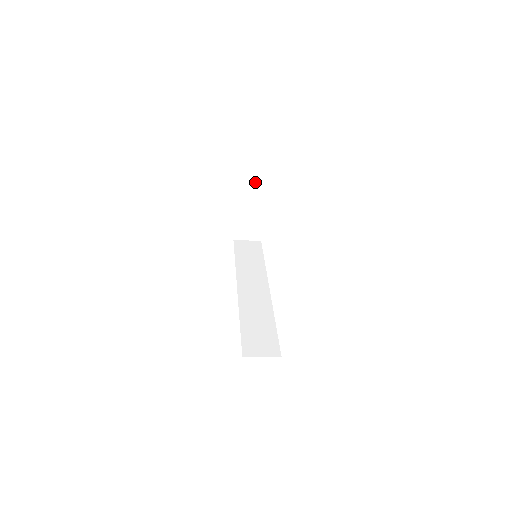
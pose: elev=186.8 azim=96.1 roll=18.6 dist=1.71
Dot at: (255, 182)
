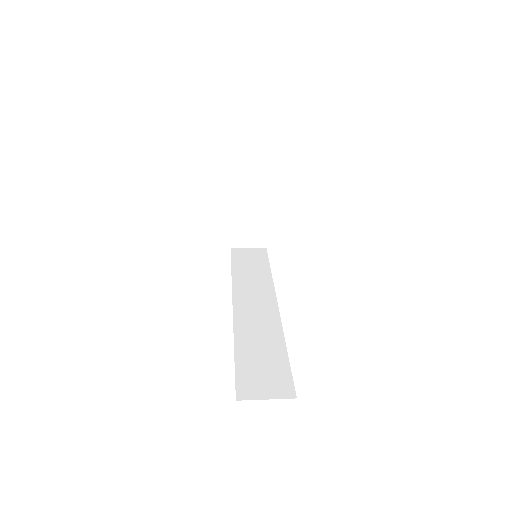
Dot at: (254, 168)
